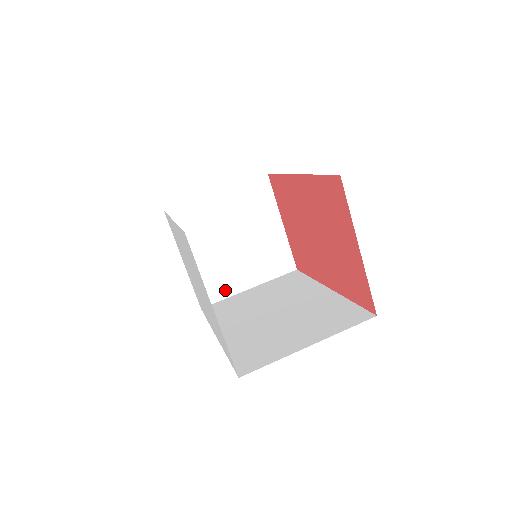
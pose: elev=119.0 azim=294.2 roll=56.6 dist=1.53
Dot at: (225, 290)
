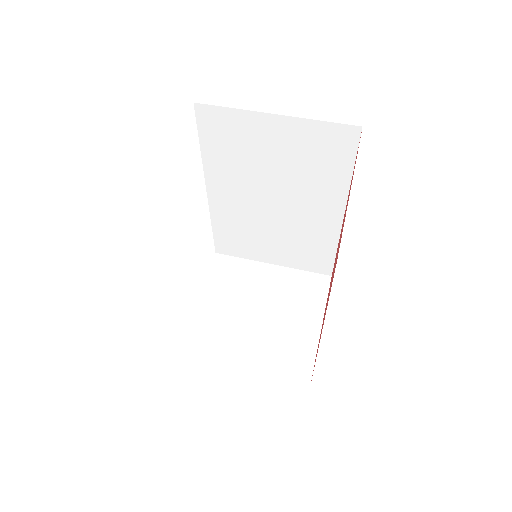
Dot at: (213, 353)
